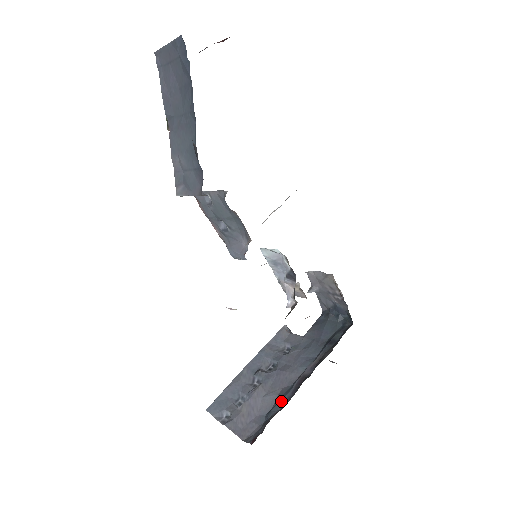
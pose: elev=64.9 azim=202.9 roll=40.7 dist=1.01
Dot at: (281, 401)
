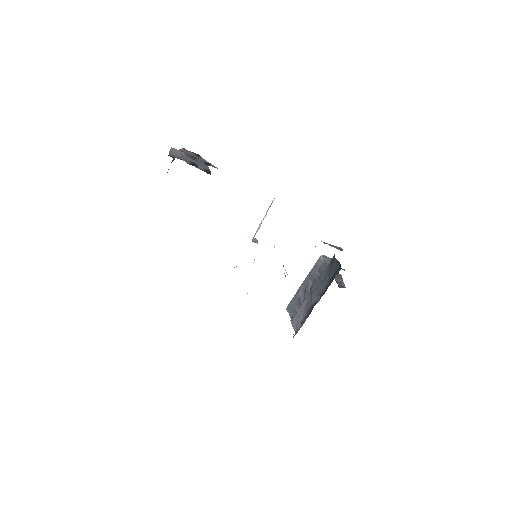
Dot at: (306, 316)
